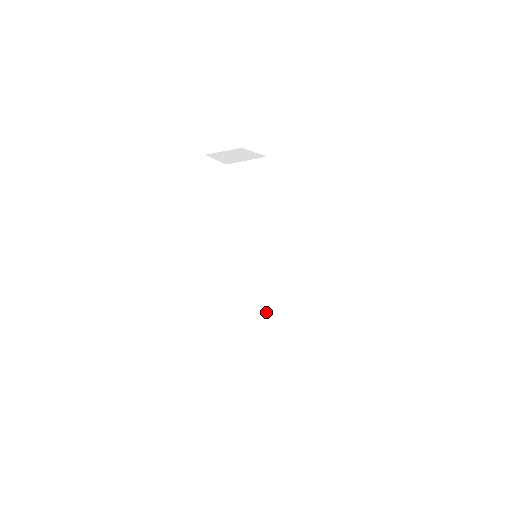
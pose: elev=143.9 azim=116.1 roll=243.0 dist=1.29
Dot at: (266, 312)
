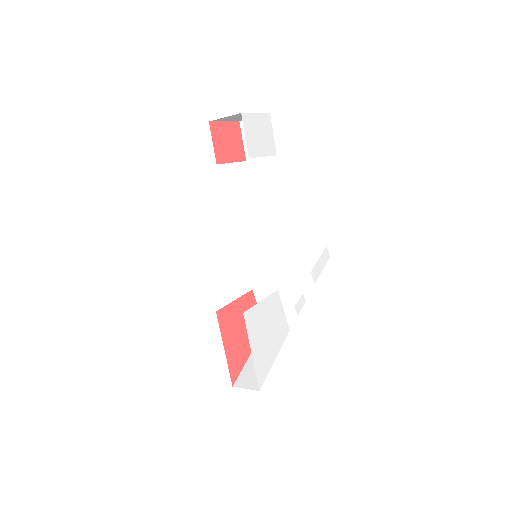
Dot at: (285, 323)
